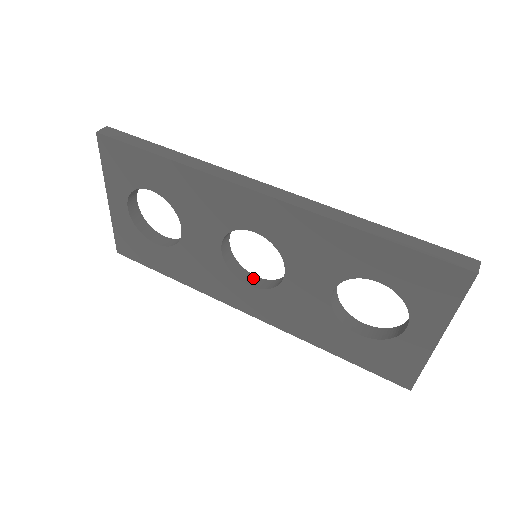
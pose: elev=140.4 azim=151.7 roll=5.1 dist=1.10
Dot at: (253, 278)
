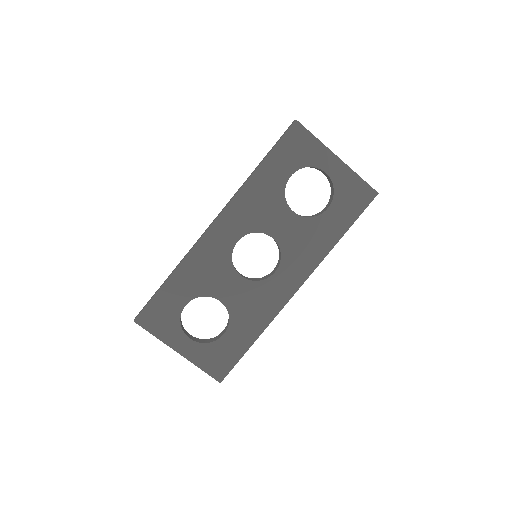
Dot at: (273, 271)
